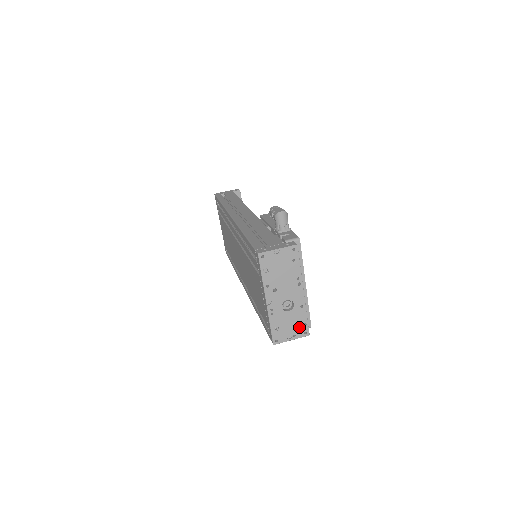
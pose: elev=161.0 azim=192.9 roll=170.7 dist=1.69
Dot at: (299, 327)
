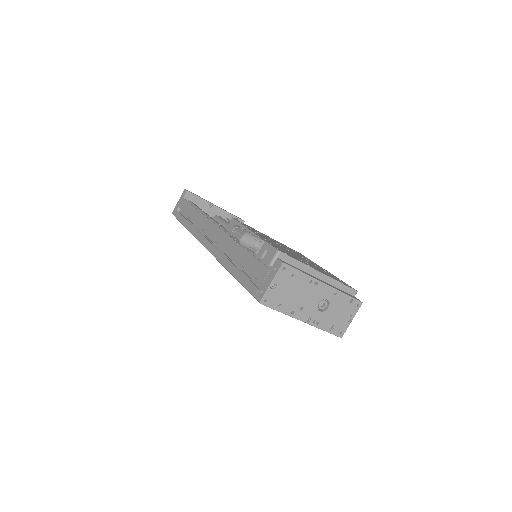
Dot at: (348, 307)
